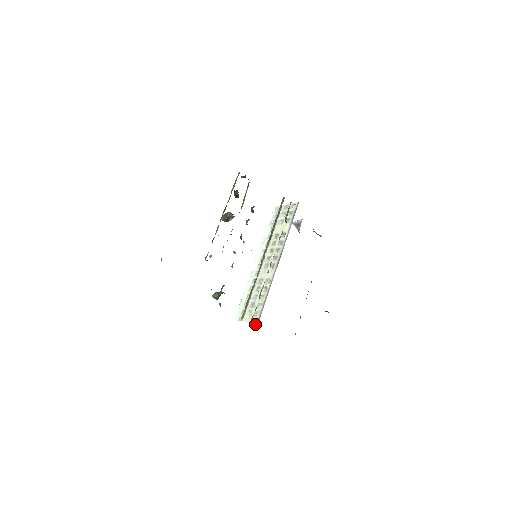
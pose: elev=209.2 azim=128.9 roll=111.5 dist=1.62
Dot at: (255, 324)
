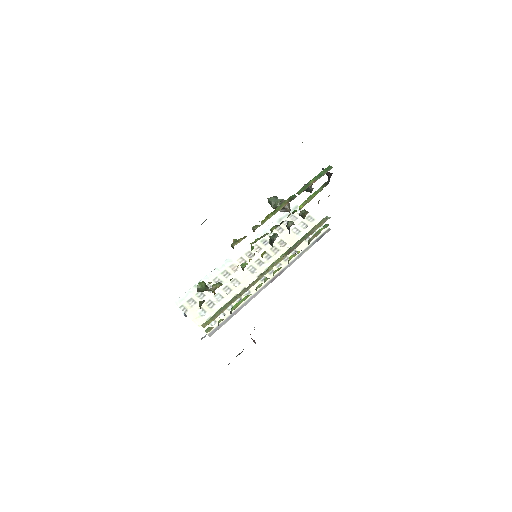
Dot at: (186, 315)
